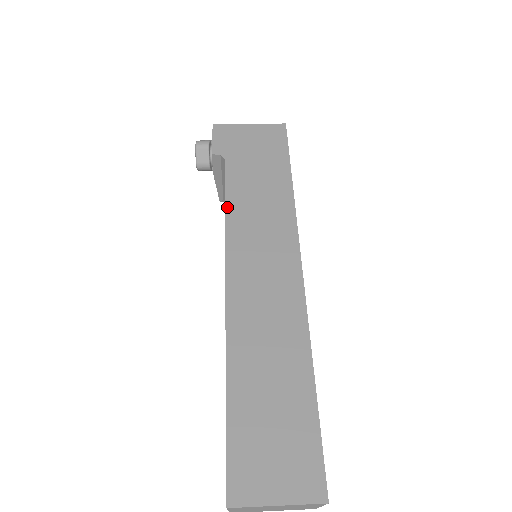
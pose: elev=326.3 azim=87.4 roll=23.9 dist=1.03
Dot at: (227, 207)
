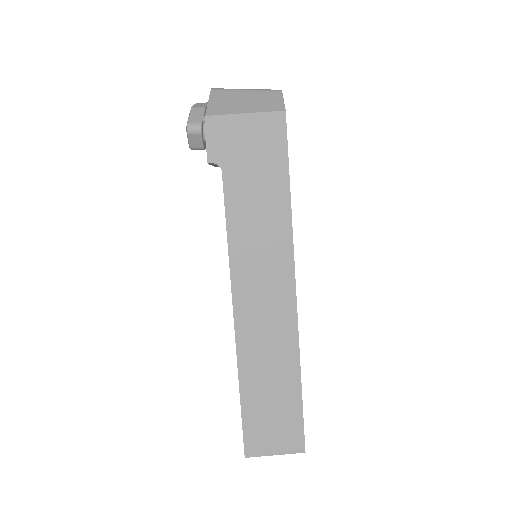
Dot at: (229, 232)
